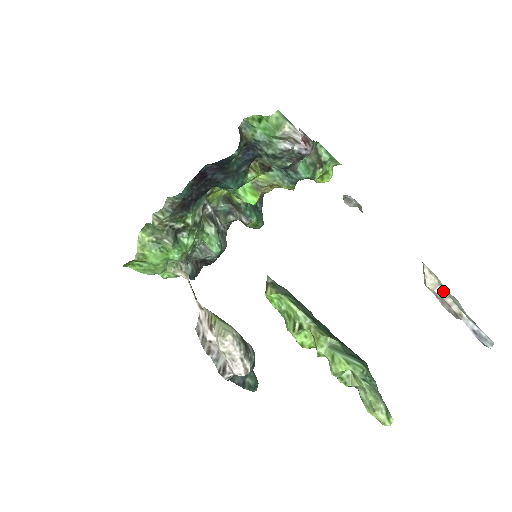
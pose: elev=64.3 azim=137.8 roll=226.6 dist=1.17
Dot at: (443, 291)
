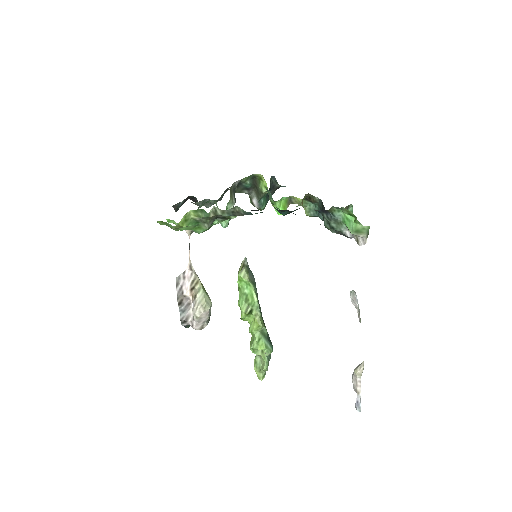
Dot at: (360, 378)
